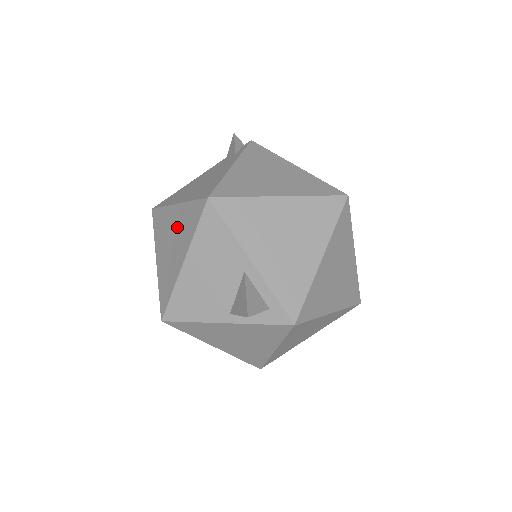
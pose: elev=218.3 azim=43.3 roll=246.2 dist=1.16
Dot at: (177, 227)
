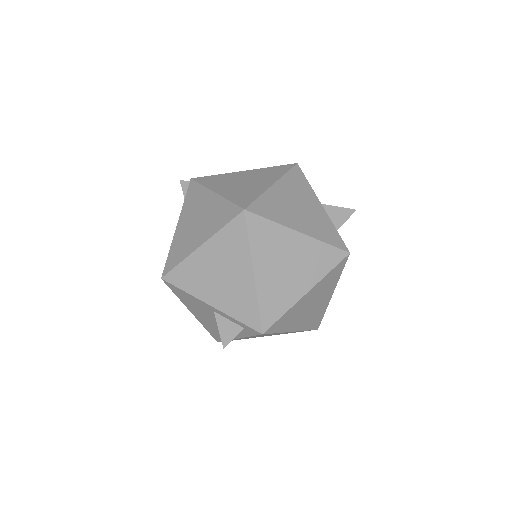
Dot at: occluded
